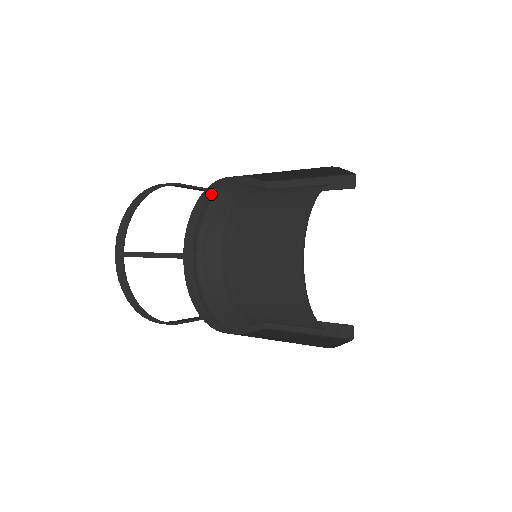
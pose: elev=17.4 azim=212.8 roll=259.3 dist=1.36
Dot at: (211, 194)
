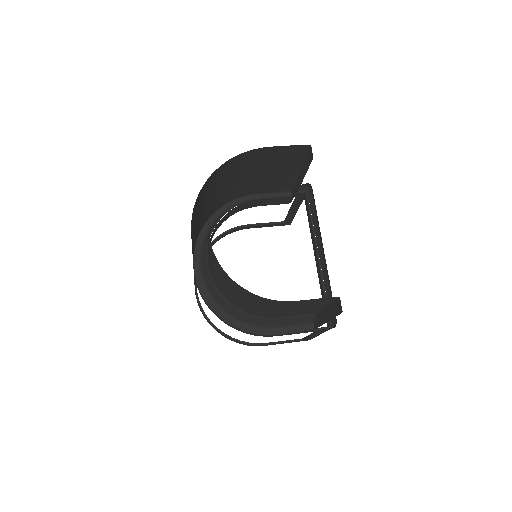
Dot at: (211, 217)
